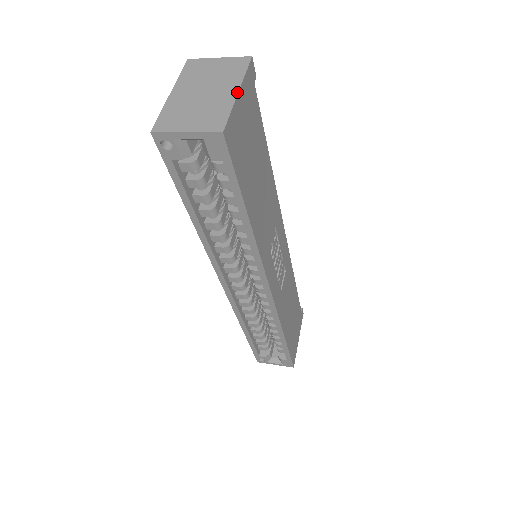
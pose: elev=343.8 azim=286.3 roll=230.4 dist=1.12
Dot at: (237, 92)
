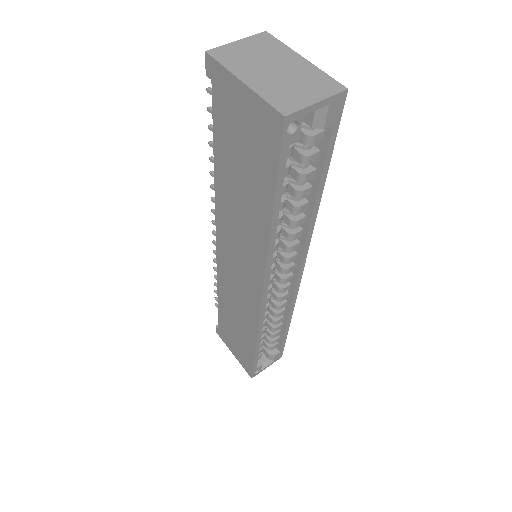
Dot at: (305, 59)
